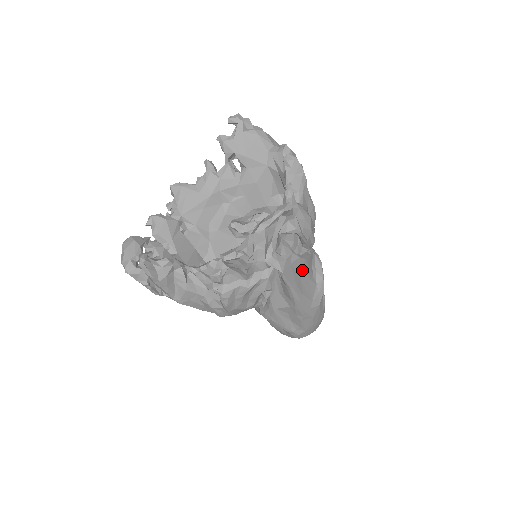
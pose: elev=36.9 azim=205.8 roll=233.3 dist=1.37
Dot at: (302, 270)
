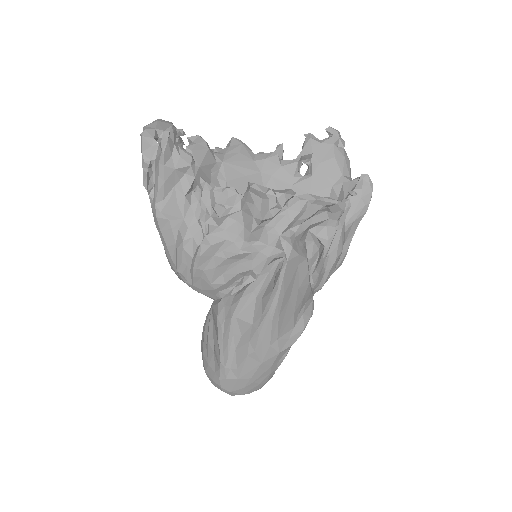
Dot at: (298, 290)
